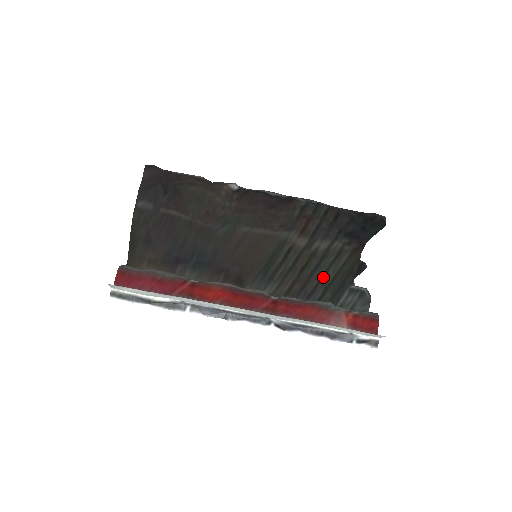
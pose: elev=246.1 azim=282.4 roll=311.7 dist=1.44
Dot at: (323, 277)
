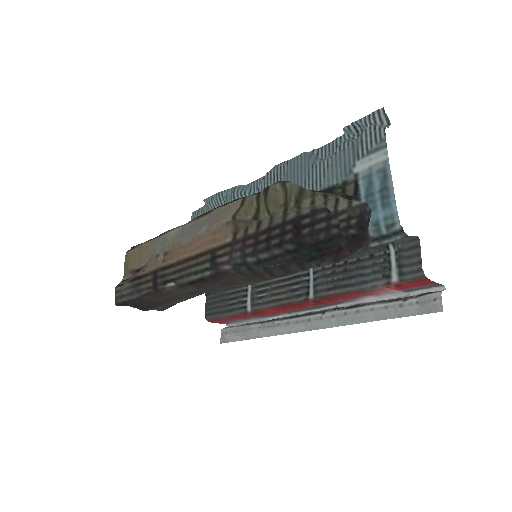
Dot at: occluded
